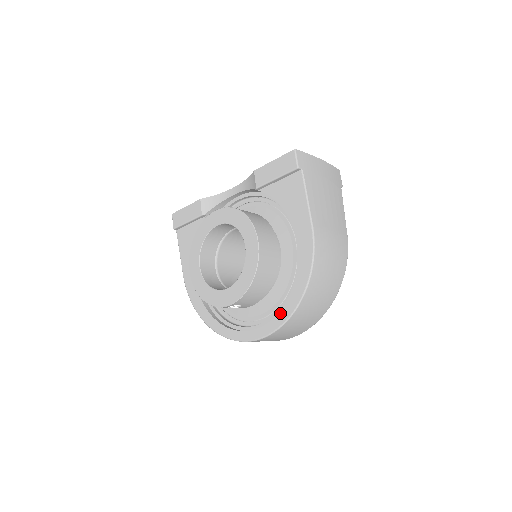
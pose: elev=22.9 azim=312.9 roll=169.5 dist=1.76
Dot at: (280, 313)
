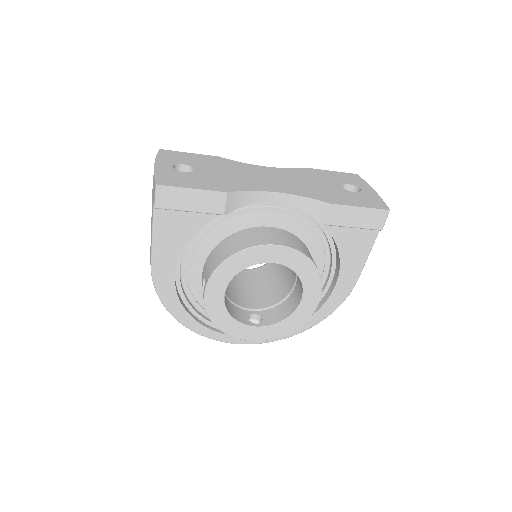
Dot at: occluded
